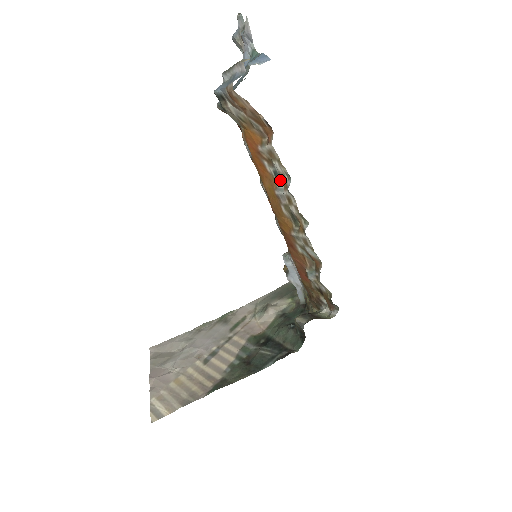
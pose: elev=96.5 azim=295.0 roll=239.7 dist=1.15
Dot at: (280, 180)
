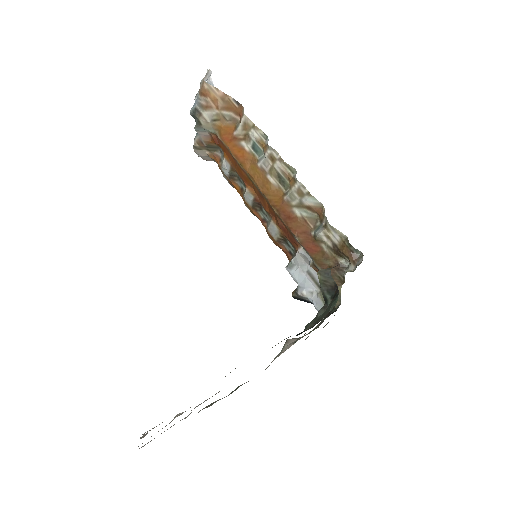
Dot at: (259, 151)
